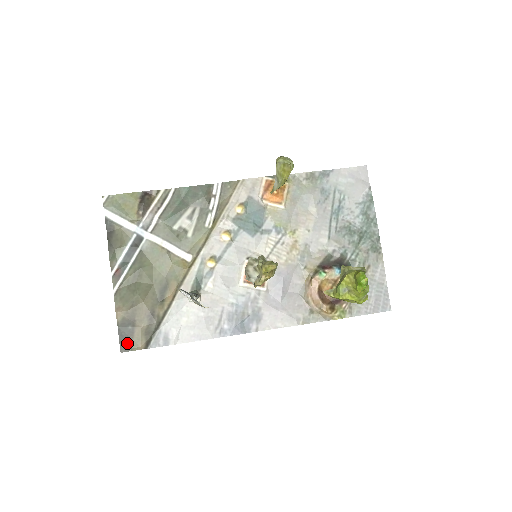
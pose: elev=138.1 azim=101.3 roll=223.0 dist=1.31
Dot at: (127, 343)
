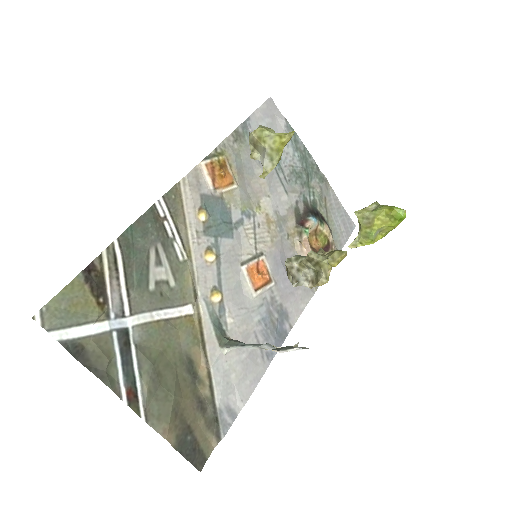
Dot at: (198, 456)
